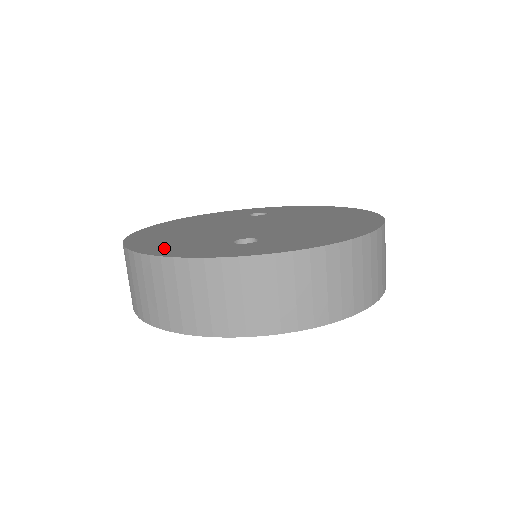
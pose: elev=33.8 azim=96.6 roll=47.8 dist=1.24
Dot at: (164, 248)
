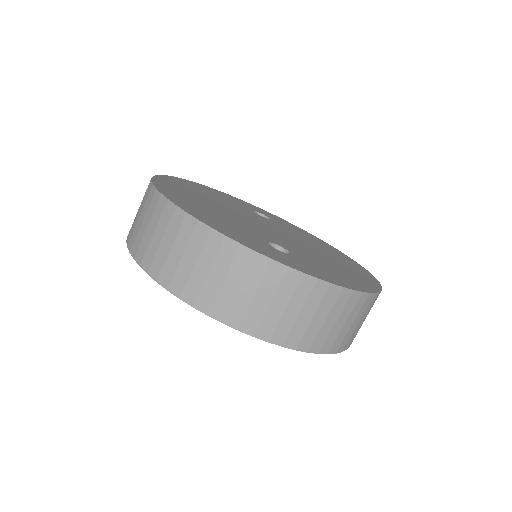
Dot at: (206, 217)
